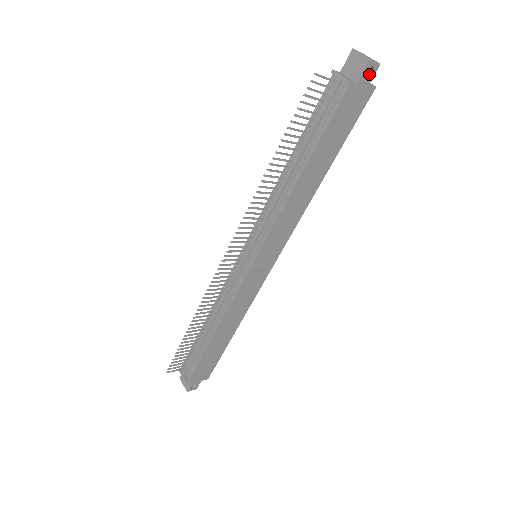
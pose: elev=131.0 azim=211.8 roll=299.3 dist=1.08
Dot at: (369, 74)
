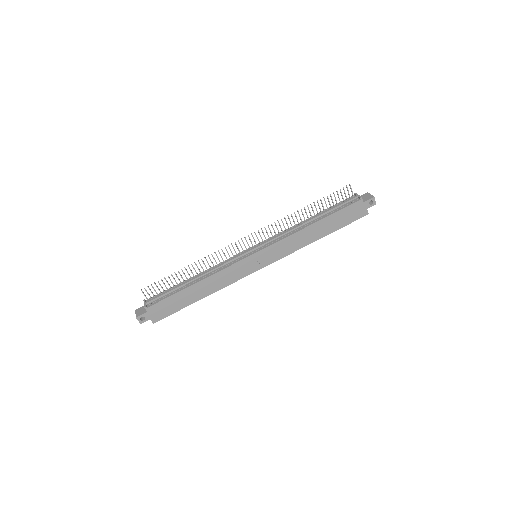
Dot at: (370, 204)
